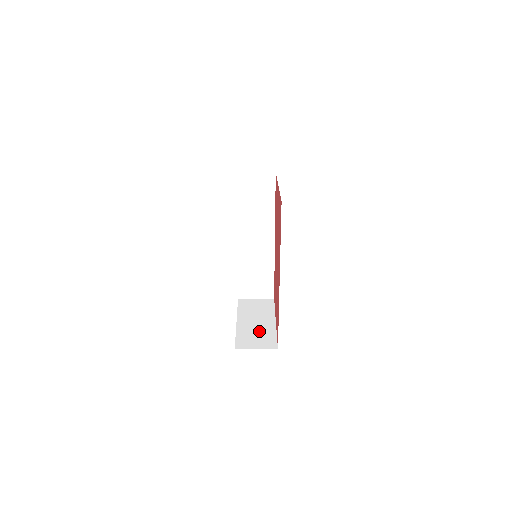
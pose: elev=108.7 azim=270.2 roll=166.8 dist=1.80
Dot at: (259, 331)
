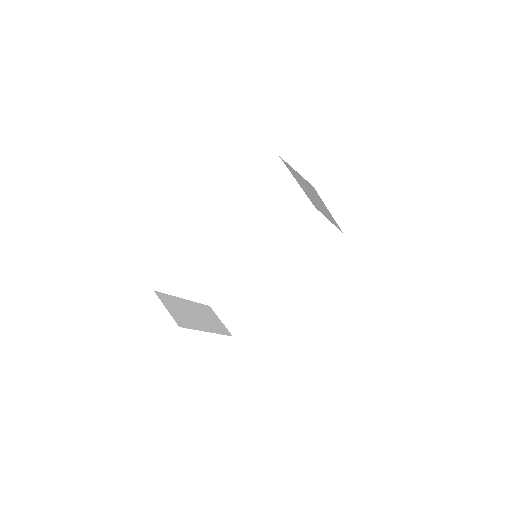
Dot at: (188, 315)
